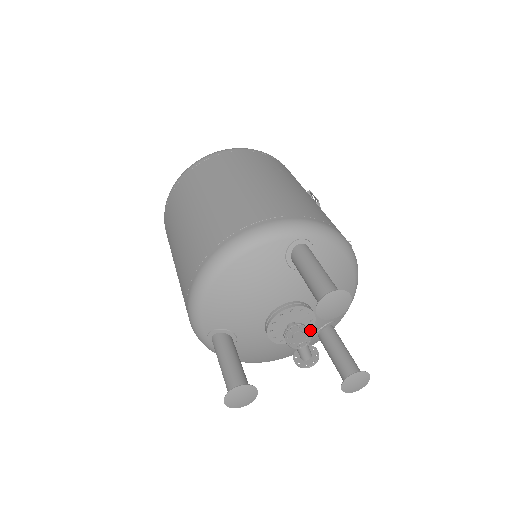
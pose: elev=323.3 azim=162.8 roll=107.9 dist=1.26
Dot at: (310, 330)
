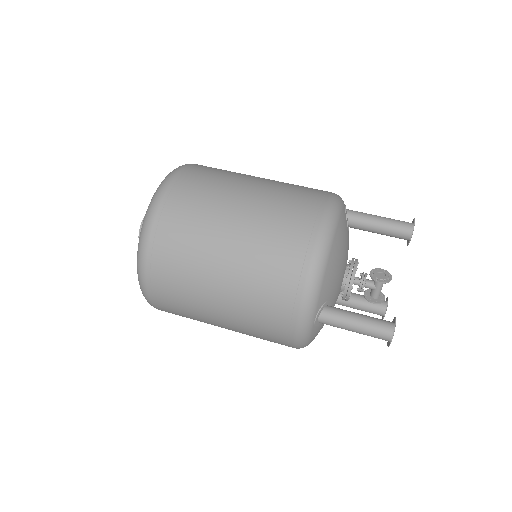
Dot at: occluded
